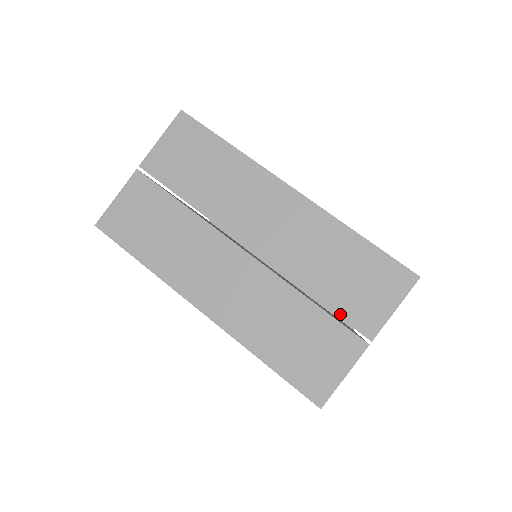
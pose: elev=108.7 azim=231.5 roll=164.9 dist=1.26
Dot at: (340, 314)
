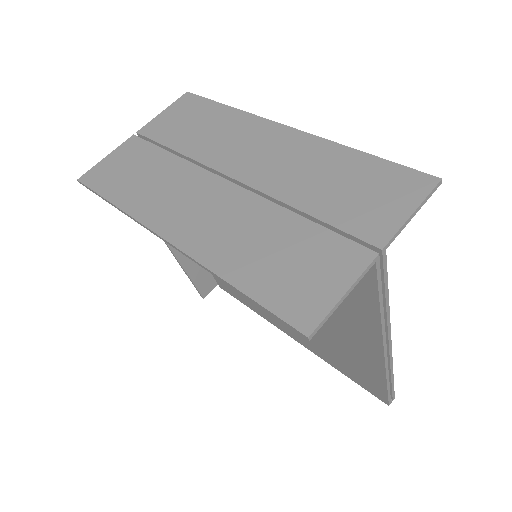
Dot at: (338, 225)
